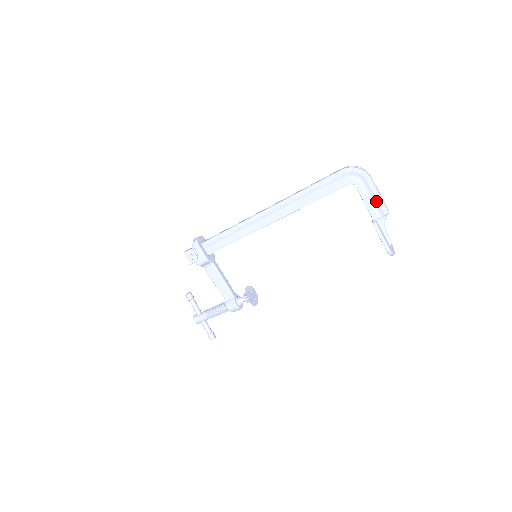
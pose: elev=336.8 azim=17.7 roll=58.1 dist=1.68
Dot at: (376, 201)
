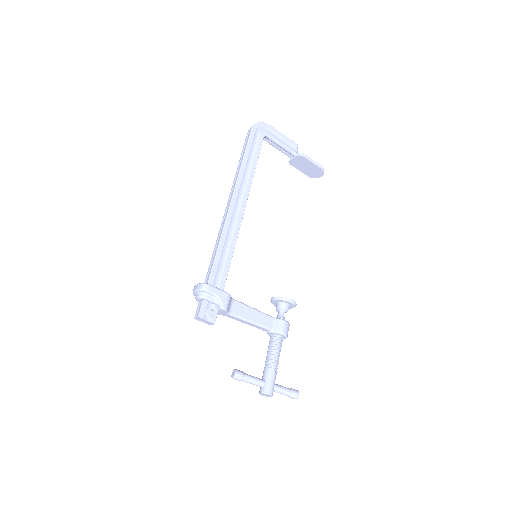
Dot at: (286, 140)
